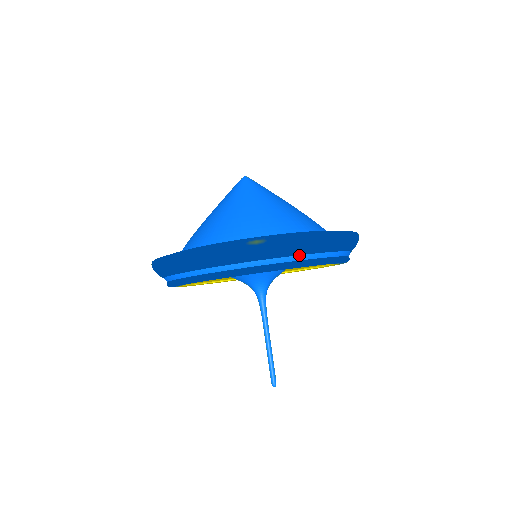
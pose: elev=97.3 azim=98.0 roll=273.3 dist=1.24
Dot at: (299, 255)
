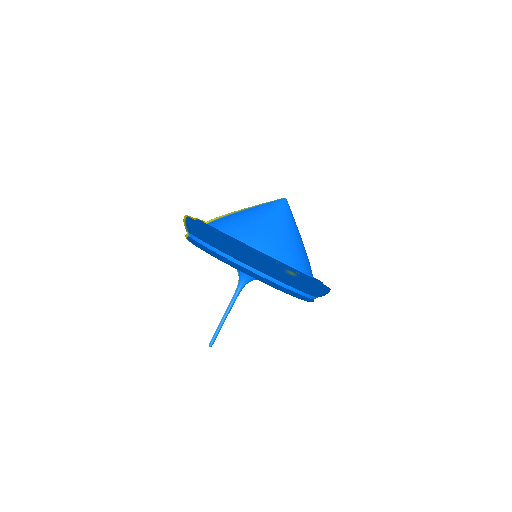
Dot at: (303, 292)
